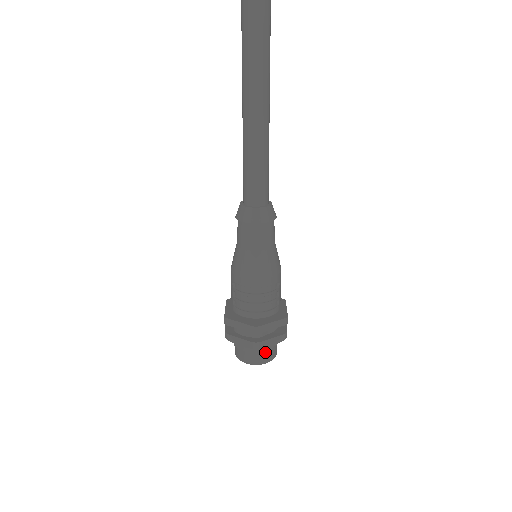
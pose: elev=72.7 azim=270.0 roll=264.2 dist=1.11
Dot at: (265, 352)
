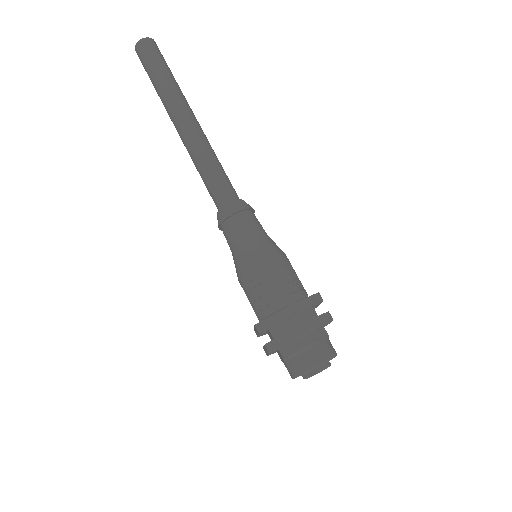
Dot at: (319, 345)
